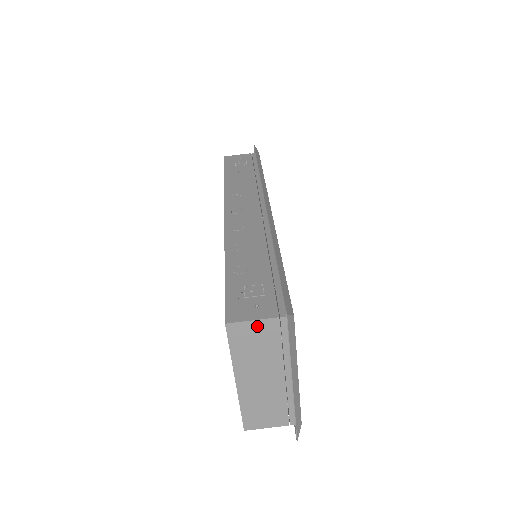
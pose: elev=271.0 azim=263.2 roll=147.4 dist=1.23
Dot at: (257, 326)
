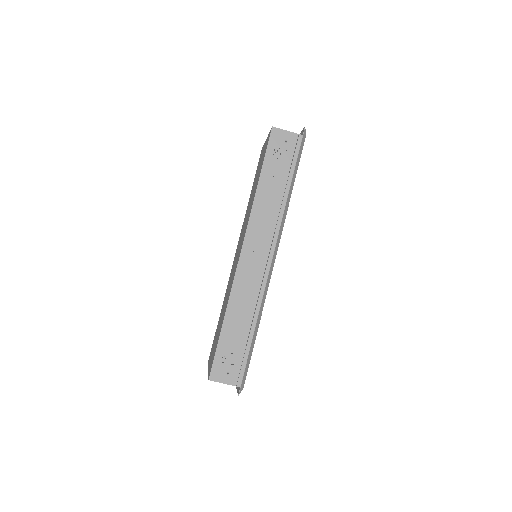
Dot at: (224, 383)
